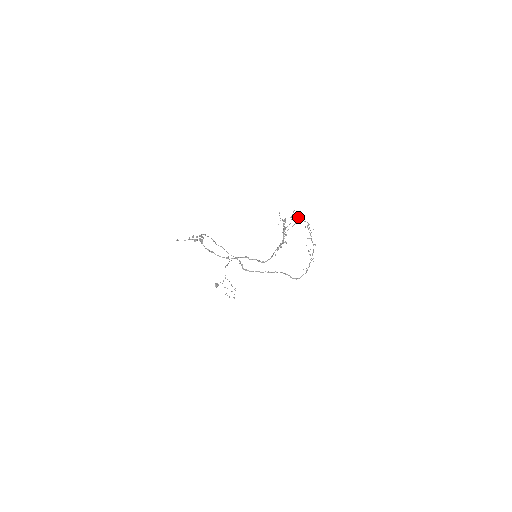
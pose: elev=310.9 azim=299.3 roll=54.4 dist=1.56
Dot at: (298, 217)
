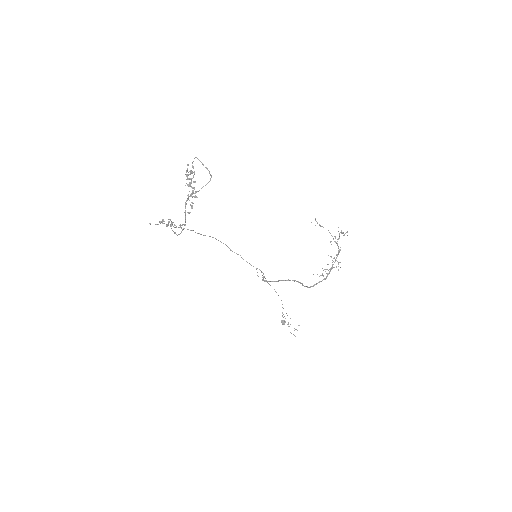
Dot at: (206, 168)
